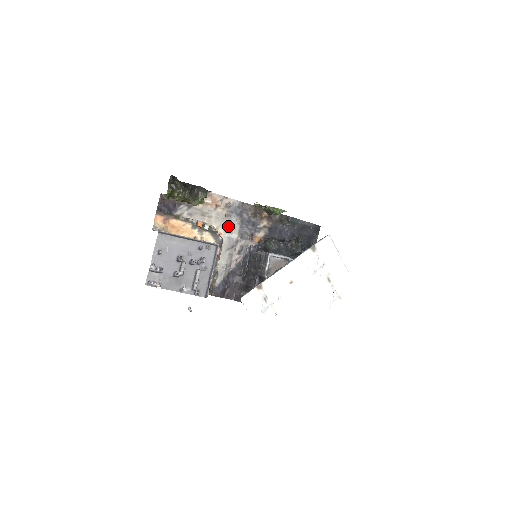
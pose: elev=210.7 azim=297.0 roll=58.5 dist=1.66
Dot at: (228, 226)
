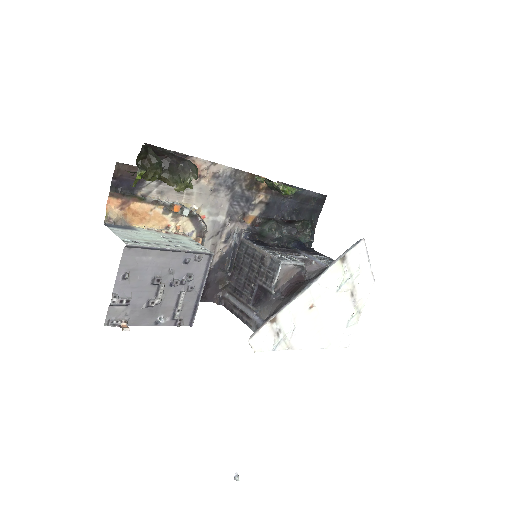
Dot at: (214, 205)
